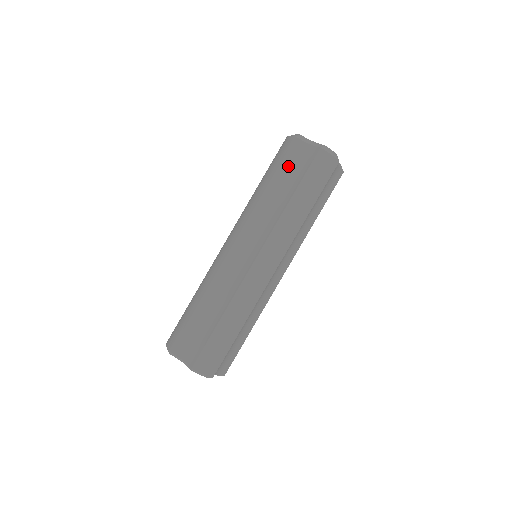
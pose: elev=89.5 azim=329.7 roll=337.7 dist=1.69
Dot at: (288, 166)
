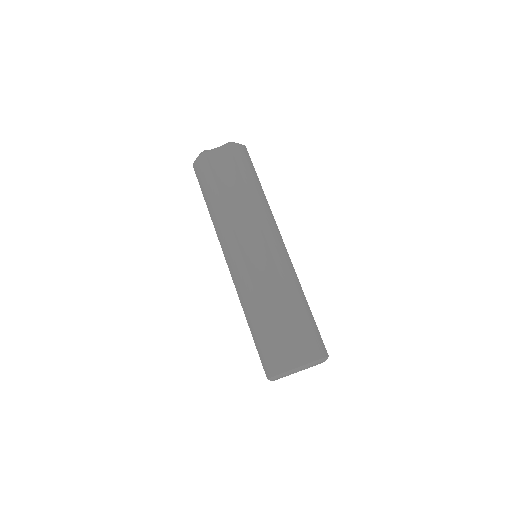
Dot at: (219, 173)
